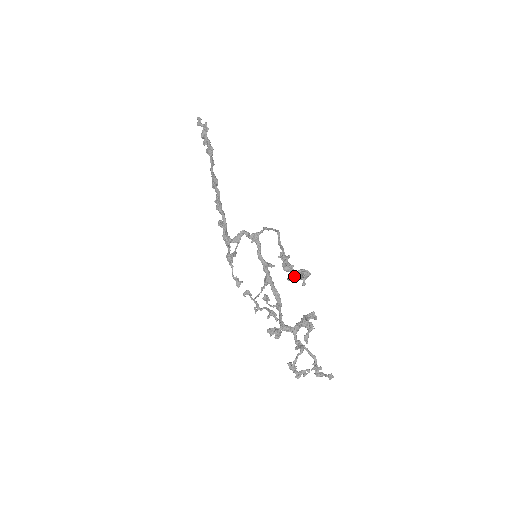
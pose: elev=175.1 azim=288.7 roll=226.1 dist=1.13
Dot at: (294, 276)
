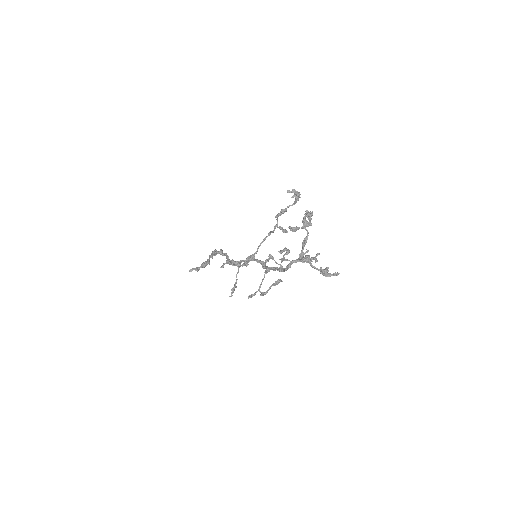
Dot at: (291, 191)
